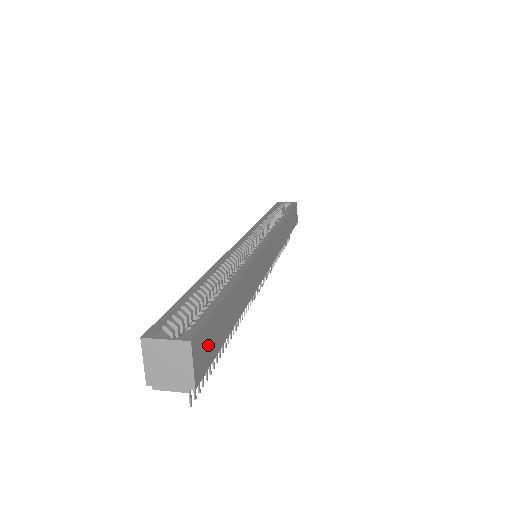
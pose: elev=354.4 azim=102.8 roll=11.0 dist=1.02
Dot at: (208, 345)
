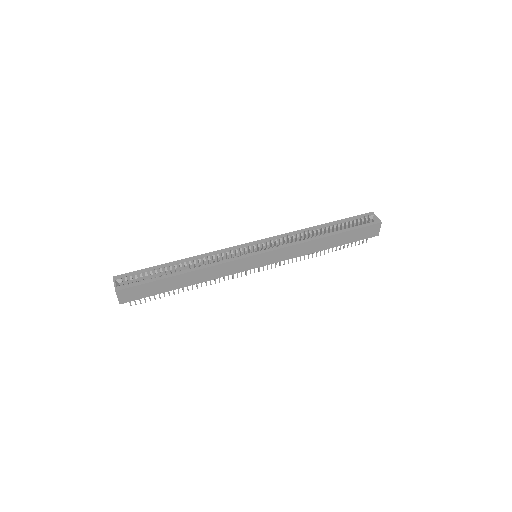
Dot at: (136, 293)
